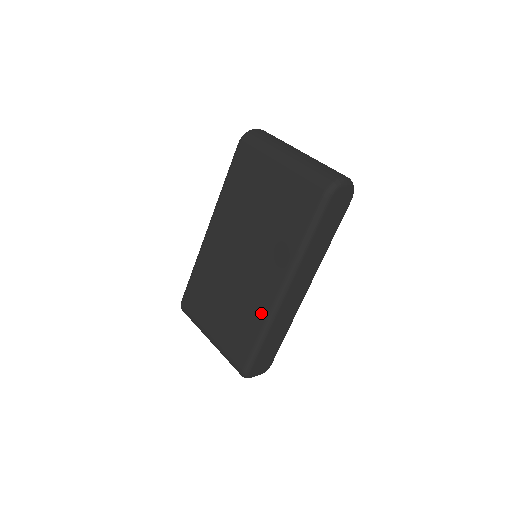
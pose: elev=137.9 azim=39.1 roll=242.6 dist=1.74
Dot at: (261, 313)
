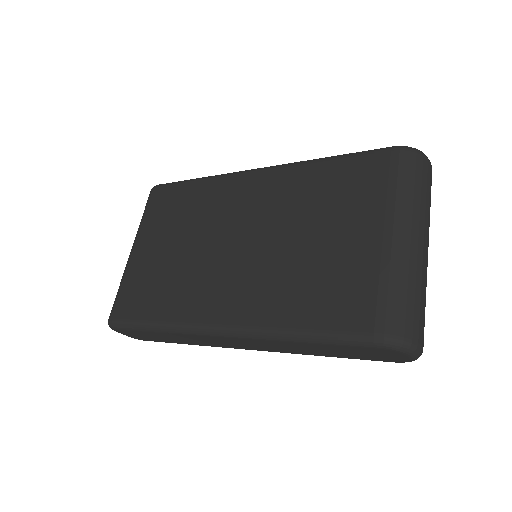
Dot at: (184, 312)
